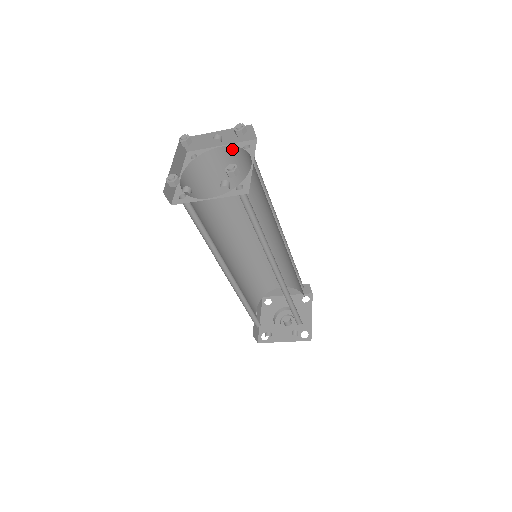
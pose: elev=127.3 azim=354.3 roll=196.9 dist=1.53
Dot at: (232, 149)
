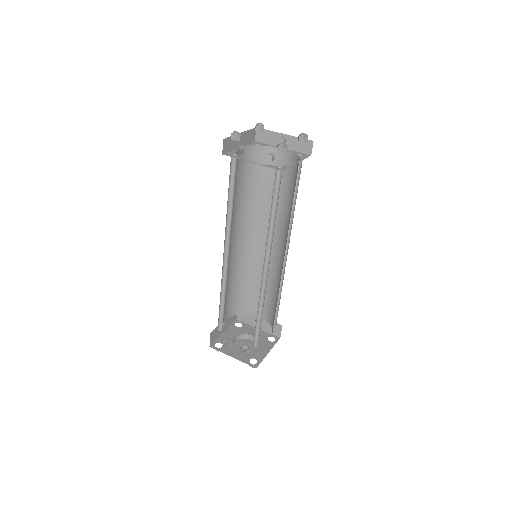
Dot at: (289, 154)
